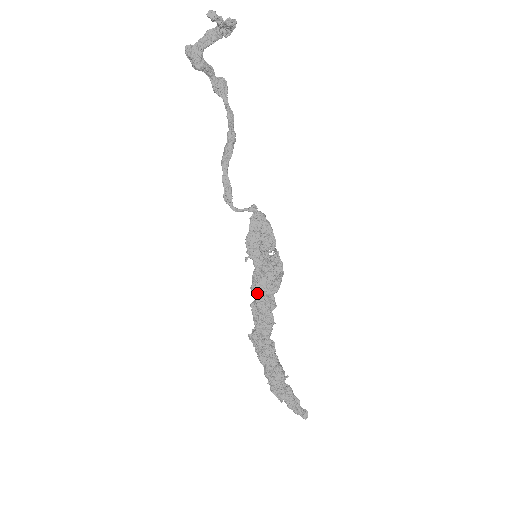
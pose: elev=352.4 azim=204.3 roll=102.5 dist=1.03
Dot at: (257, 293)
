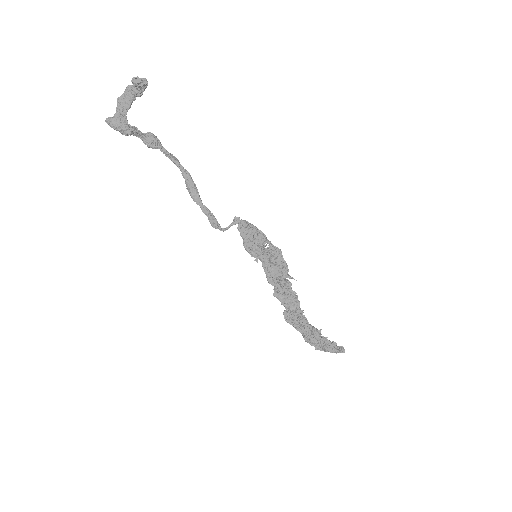
Dot at: (275, 282)
